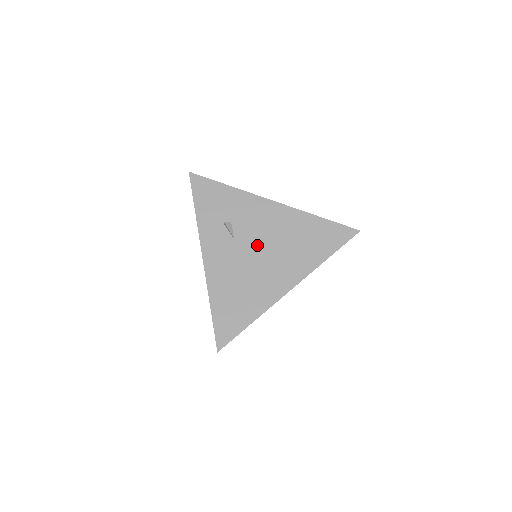
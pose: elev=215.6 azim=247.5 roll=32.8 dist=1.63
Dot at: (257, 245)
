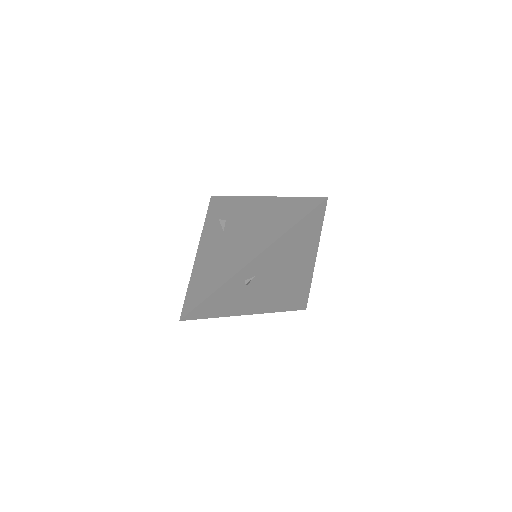
Dot at: (238, 231)
